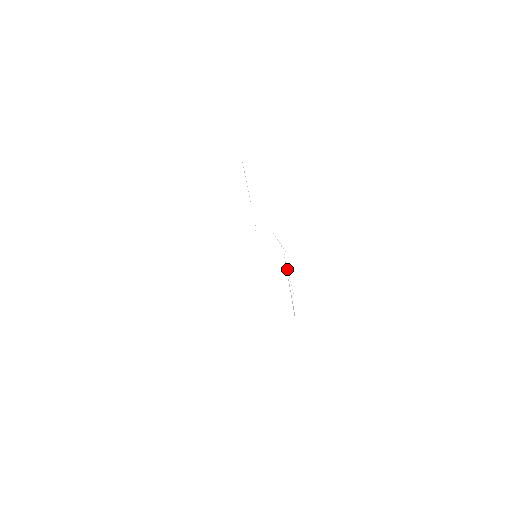
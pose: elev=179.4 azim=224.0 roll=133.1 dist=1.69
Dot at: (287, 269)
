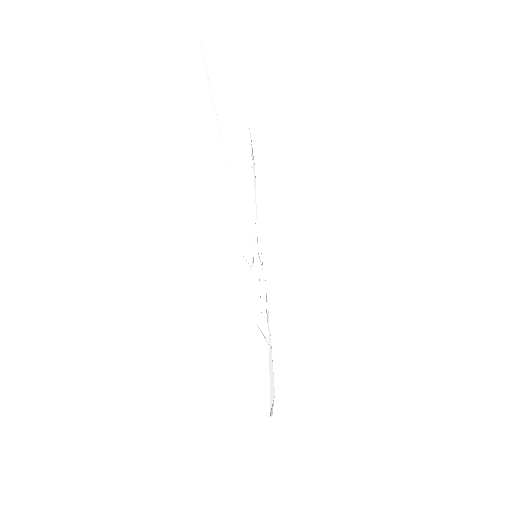
Dot at: (268, 324)
